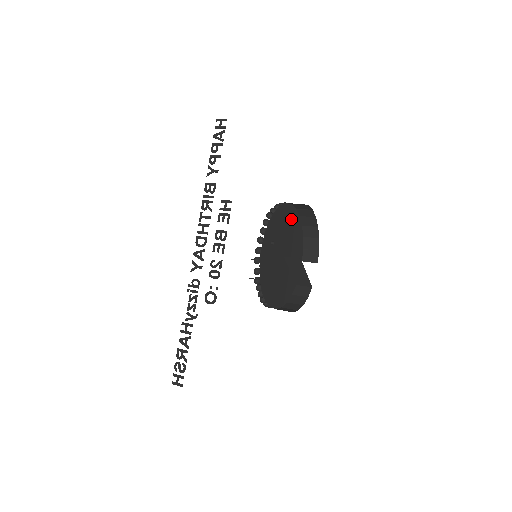
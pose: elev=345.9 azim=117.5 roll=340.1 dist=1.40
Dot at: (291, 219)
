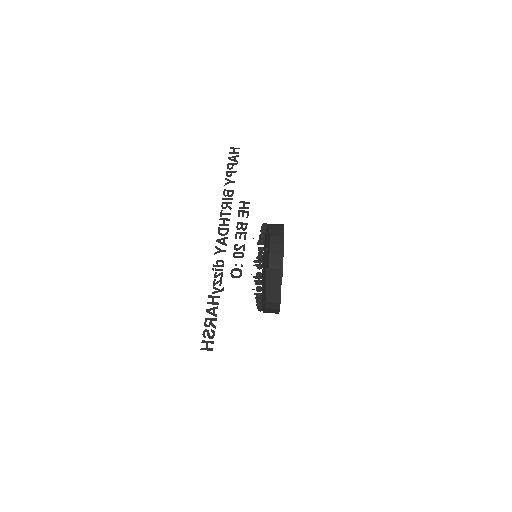
Dot at: (268, 241)
